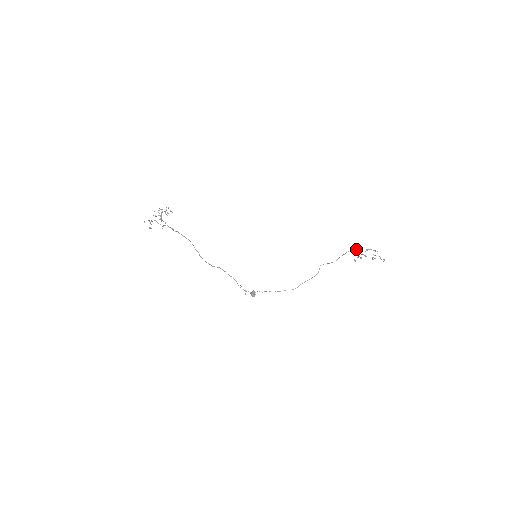
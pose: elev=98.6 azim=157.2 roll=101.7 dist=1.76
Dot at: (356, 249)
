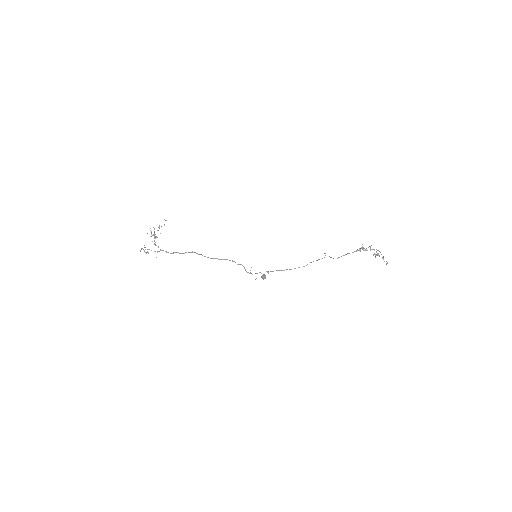
Dot at: (356, 251)
